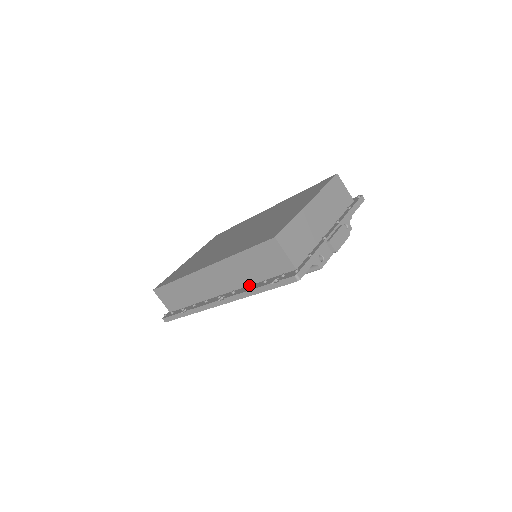
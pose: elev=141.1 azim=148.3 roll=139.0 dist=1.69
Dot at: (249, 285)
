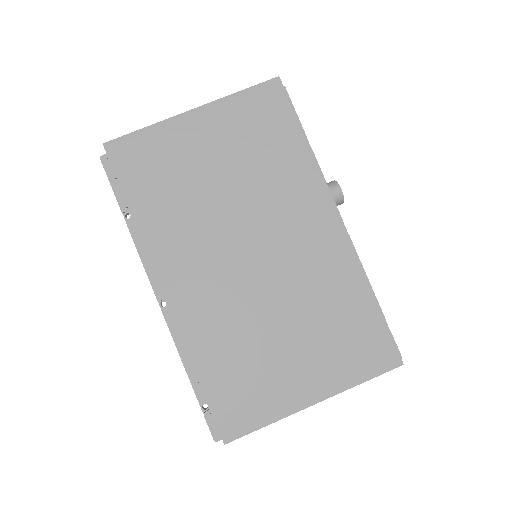
Dot at: occluded
